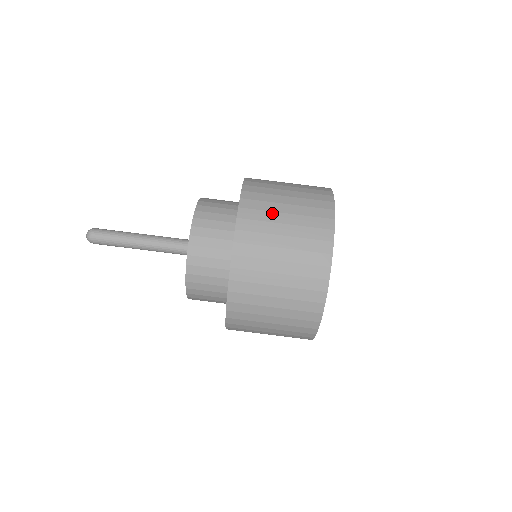
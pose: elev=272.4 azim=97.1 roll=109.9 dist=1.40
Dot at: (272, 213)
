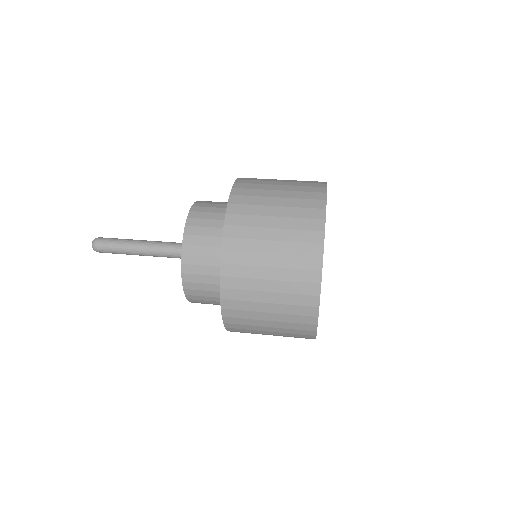
Dot at: (269, 179)
